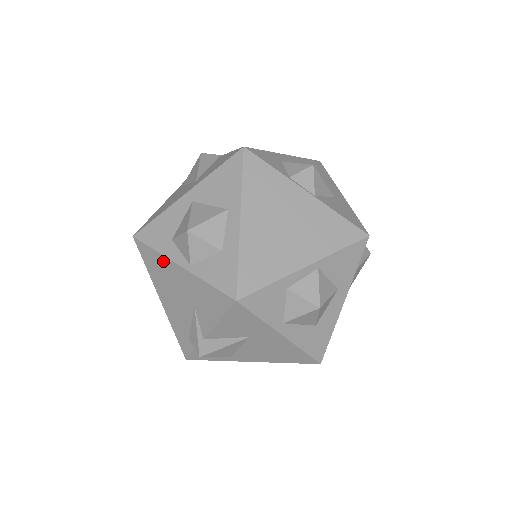
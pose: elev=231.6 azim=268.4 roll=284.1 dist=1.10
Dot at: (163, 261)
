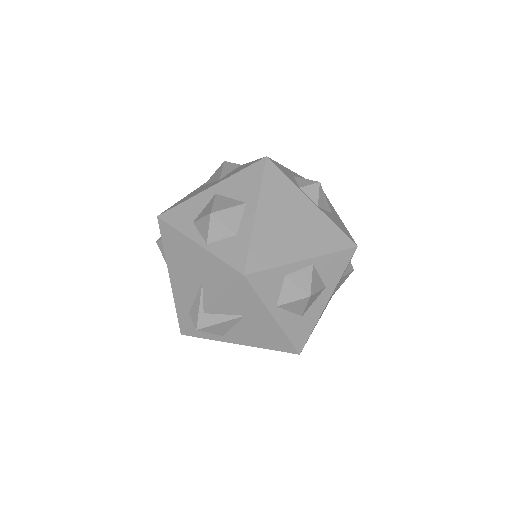
Dot at: (182, 239)
